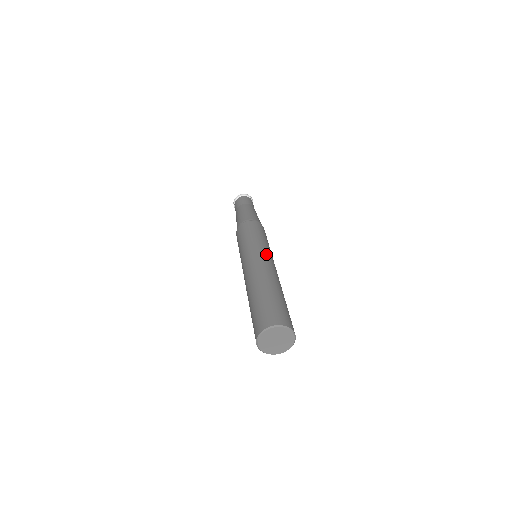
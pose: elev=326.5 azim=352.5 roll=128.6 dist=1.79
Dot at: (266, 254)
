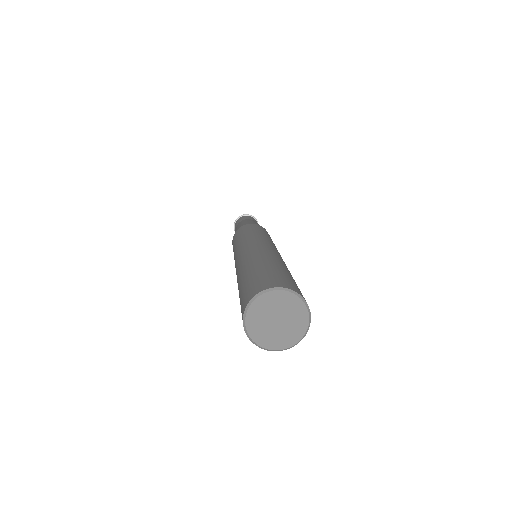
Dot at: (257, 240)
